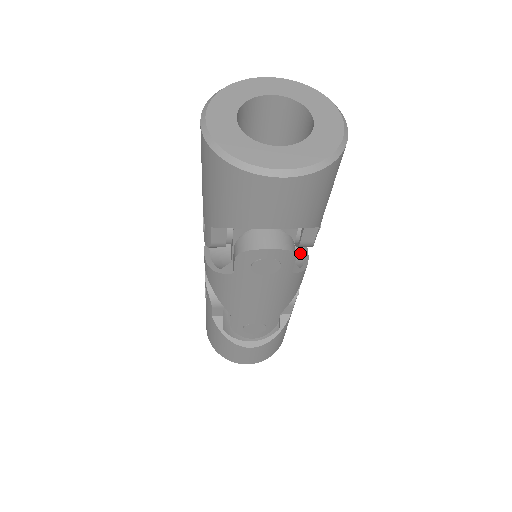
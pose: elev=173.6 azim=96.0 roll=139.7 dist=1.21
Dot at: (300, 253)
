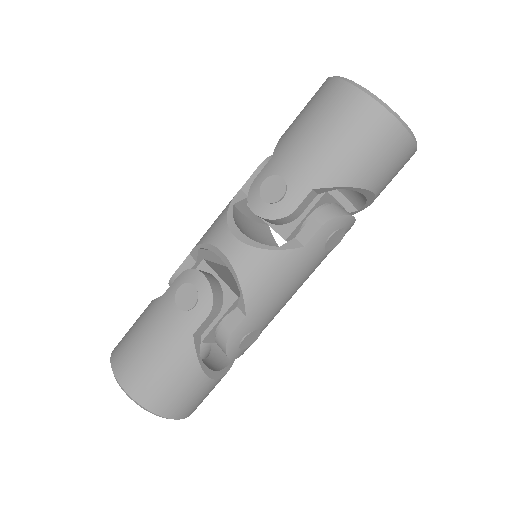
Dot at: occluded
